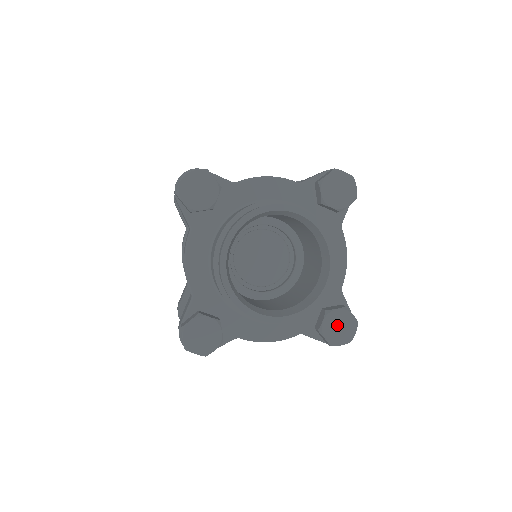
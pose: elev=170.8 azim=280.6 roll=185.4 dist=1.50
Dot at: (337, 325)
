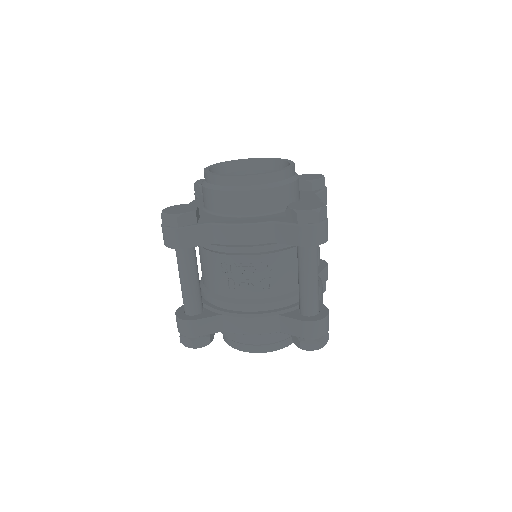
Dot at: (304, 204)
